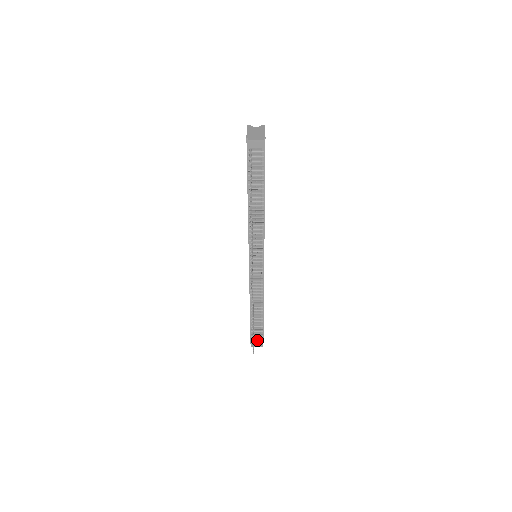
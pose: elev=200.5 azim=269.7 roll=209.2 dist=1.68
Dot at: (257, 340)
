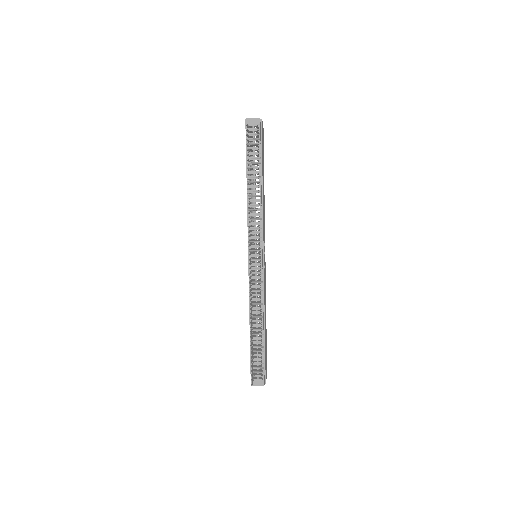
Dot at: (258, 374)
